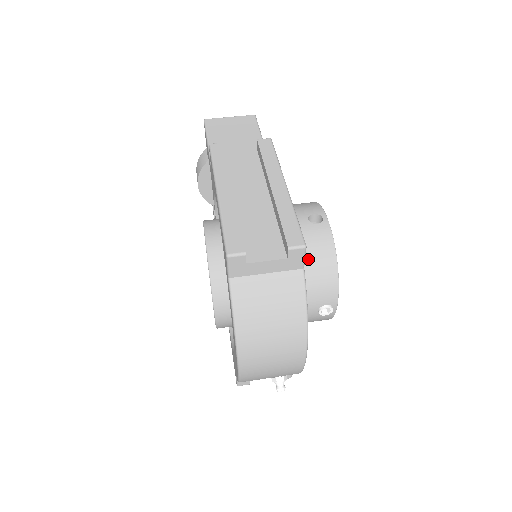
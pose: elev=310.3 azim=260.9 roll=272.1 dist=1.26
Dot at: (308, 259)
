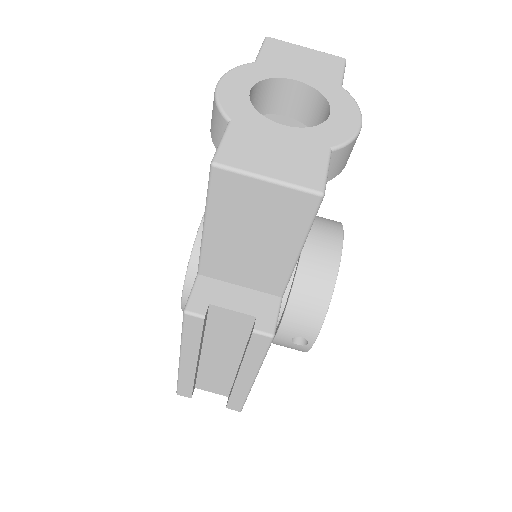
Dot at: occluded
